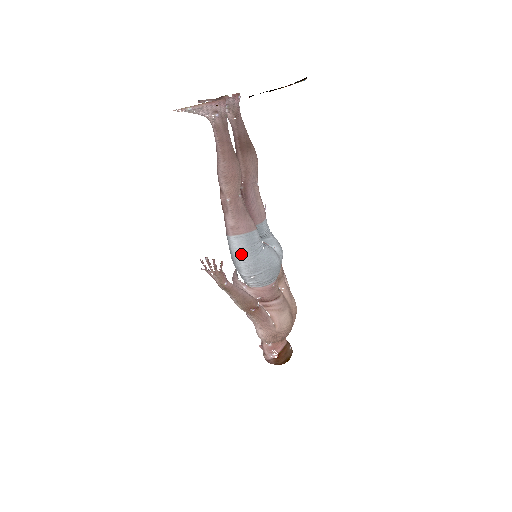
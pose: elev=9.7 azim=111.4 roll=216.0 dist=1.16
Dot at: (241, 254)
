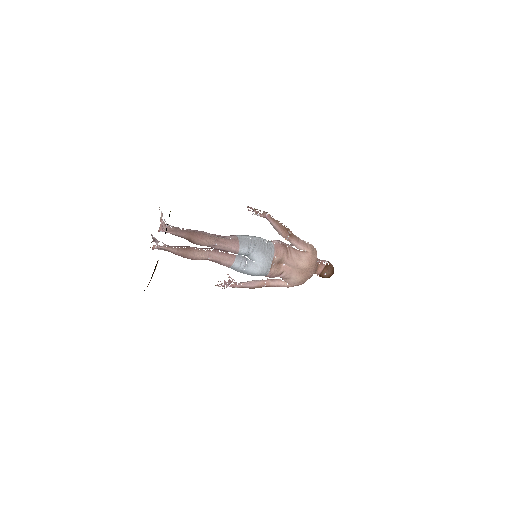
Dot at: occluded
